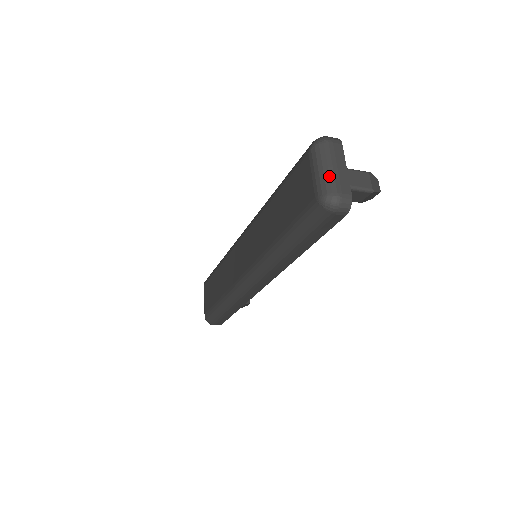
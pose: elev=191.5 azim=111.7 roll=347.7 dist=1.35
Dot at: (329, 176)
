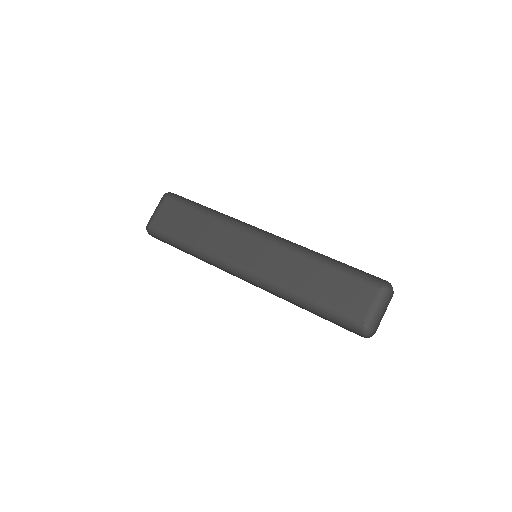
Dot at: (379, 317)
